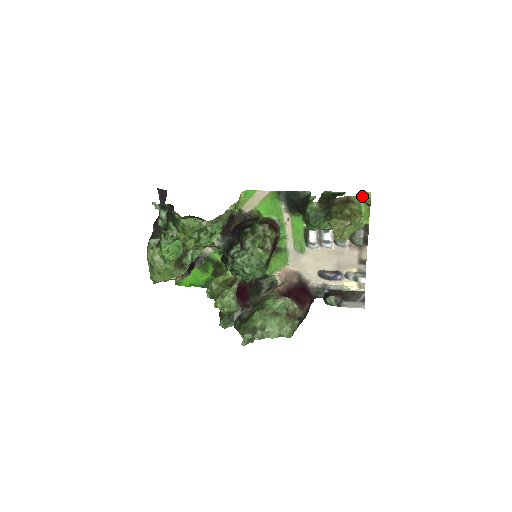
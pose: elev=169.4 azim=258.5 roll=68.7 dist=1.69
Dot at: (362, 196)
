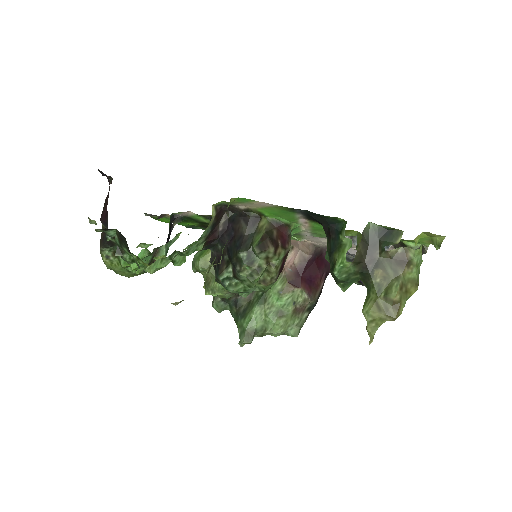
Dot at: (429, 234)
